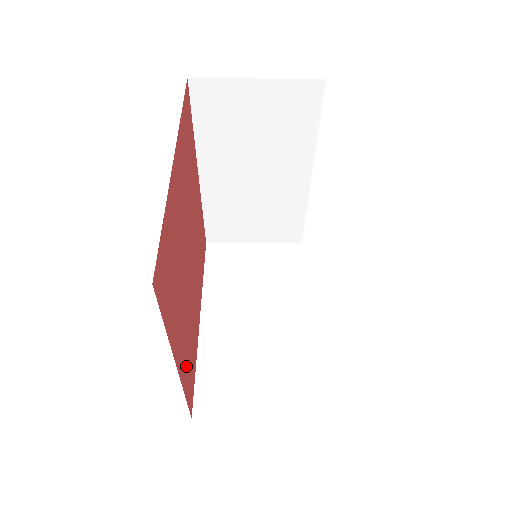
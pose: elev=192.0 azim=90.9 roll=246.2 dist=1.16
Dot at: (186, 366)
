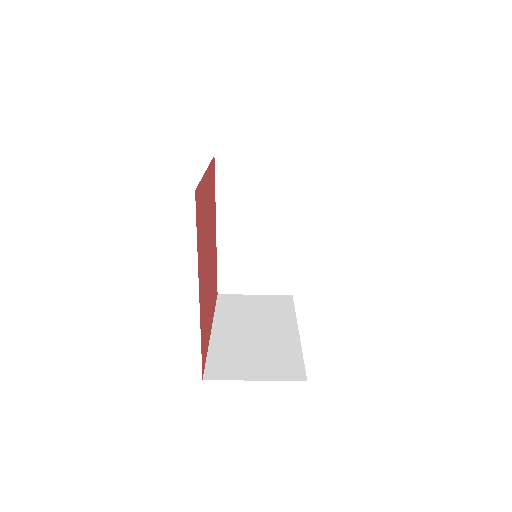
Dot at: (203, 320)
